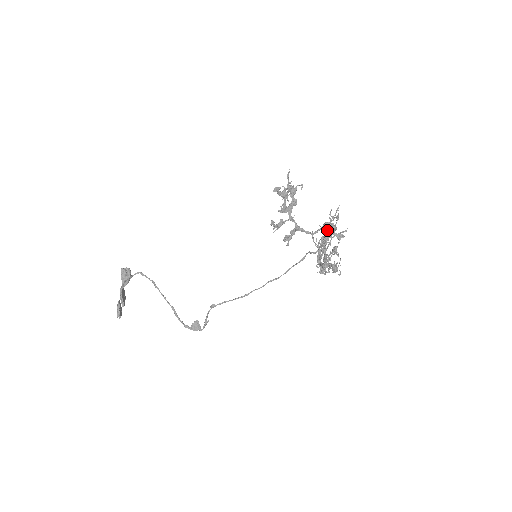
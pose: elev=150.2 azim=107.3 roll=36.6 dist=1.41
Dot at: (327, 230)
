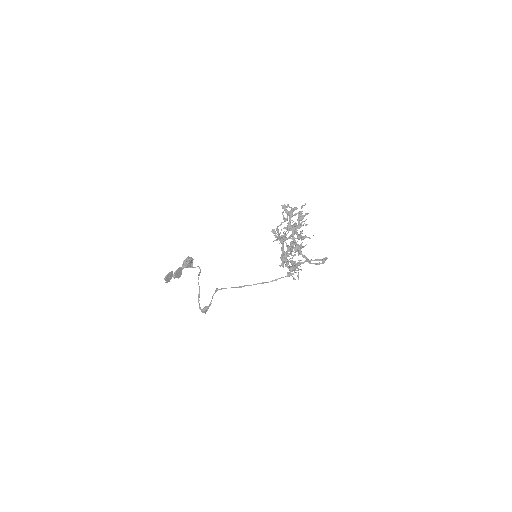
Dot at: (285, 221)
